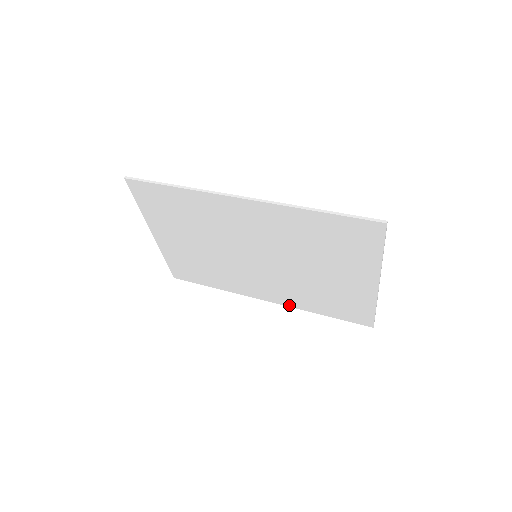
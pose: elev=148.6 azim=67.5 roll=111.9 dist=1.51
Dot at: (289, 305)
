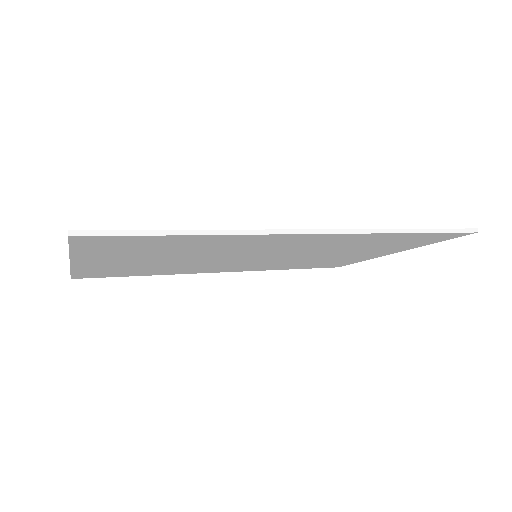
Dot at: (252, 270)
